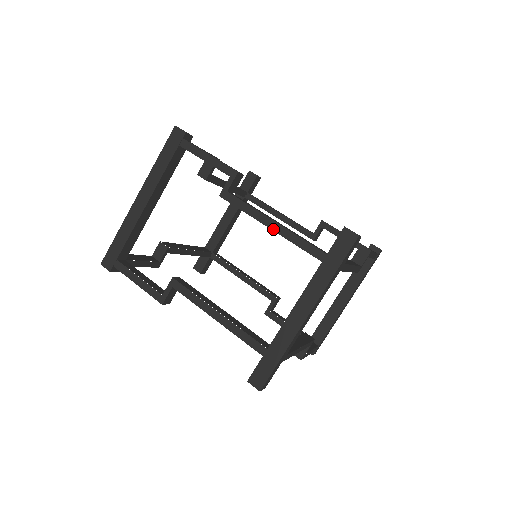
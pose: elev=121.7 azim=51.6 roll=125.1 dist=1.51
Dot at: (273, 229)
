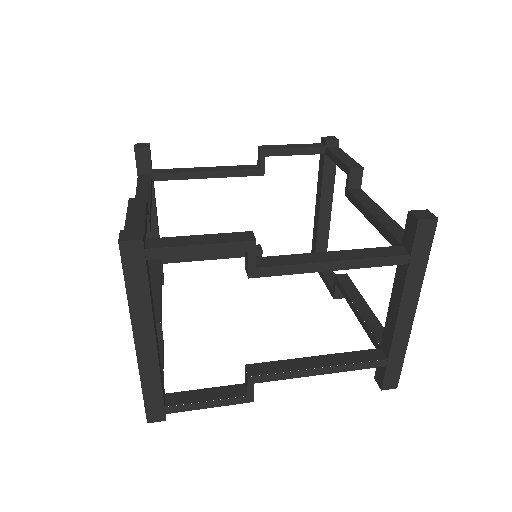
Dot at: (338, 269)
